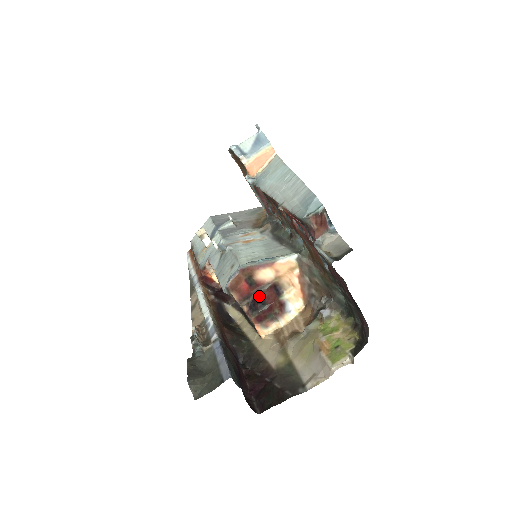
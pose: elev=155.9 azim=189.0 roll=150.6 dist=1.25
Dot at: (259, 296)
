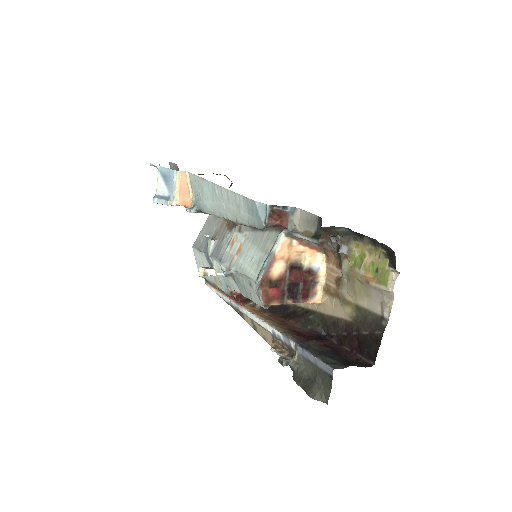
Dot at: (289, 285)
